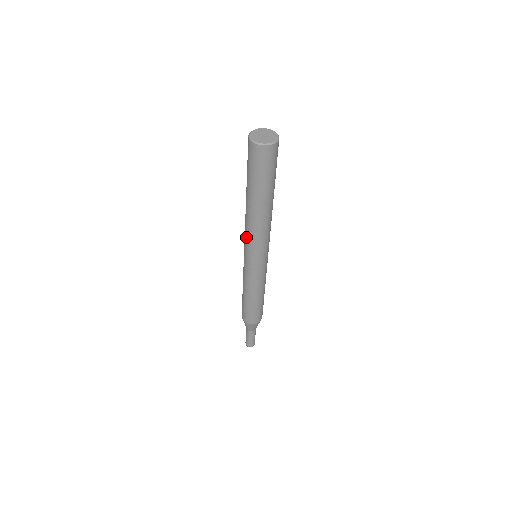
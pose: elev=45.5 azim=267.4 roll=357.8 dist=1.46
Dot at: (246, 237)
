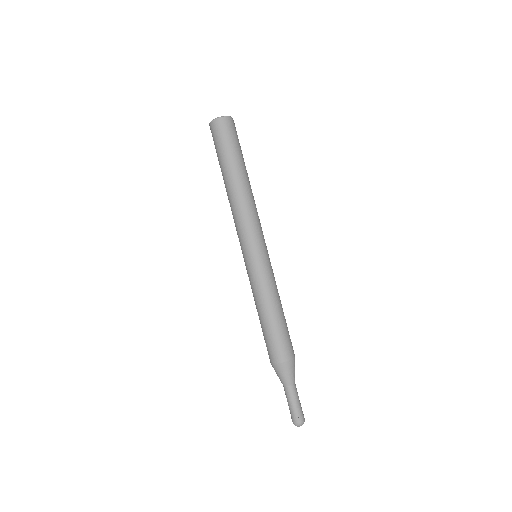
Dot at: (236, 227)
